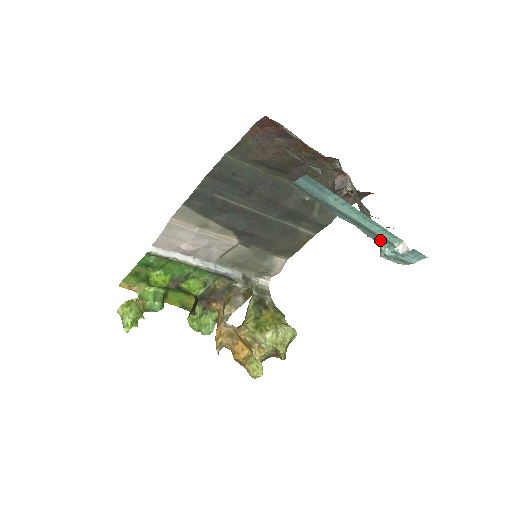
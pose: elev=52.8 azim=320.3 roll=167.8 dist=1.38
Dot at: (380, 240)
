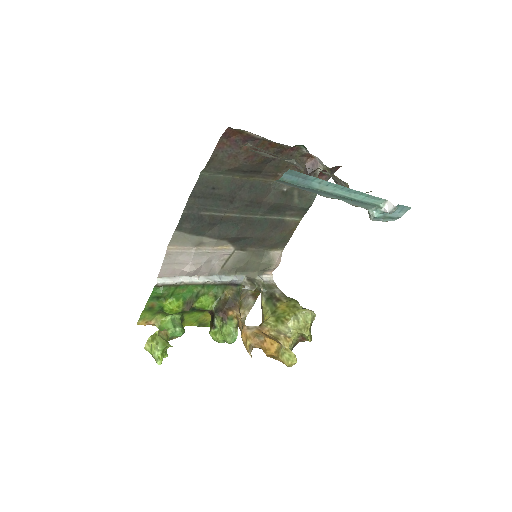
Dot at: (366, 206)
